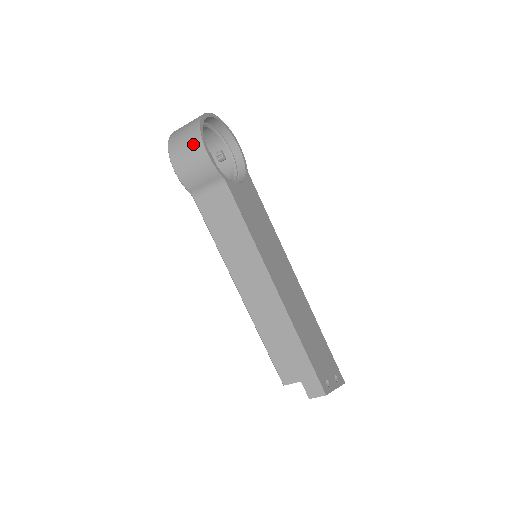
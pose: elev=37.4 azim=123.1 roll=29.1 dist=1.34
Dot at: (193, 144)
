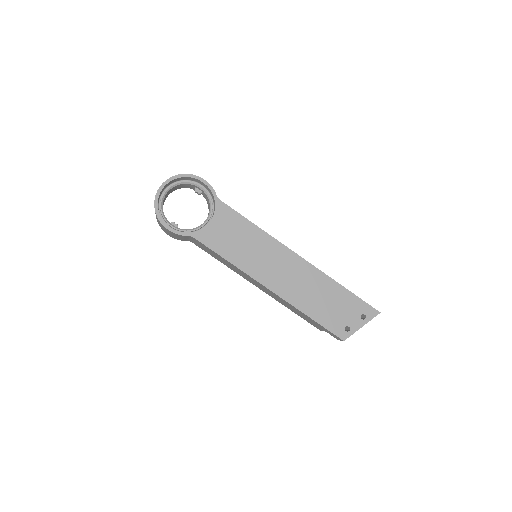
Dot at: (160, 223)
